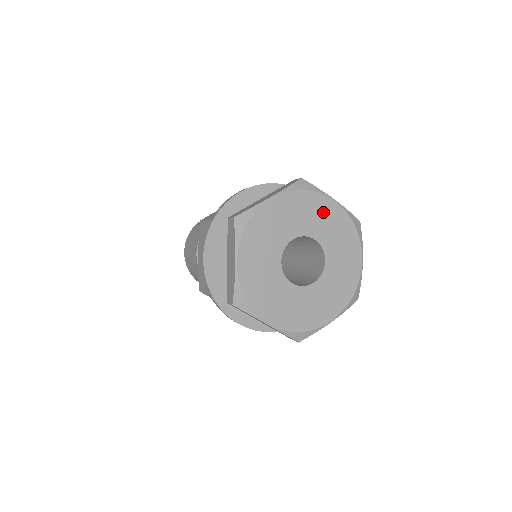
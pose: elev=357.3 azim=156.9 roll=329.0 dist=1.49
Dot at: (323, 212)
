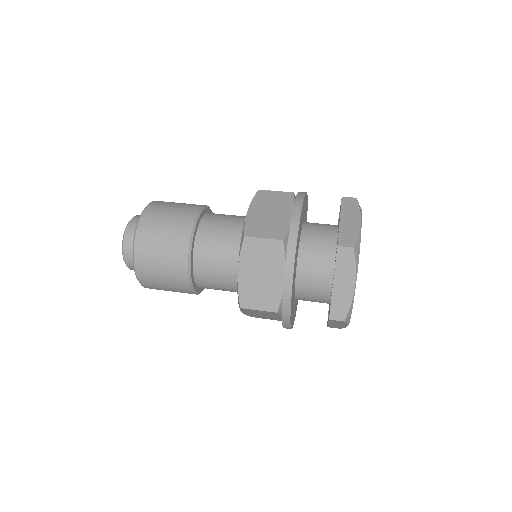
Dot at: occluded
